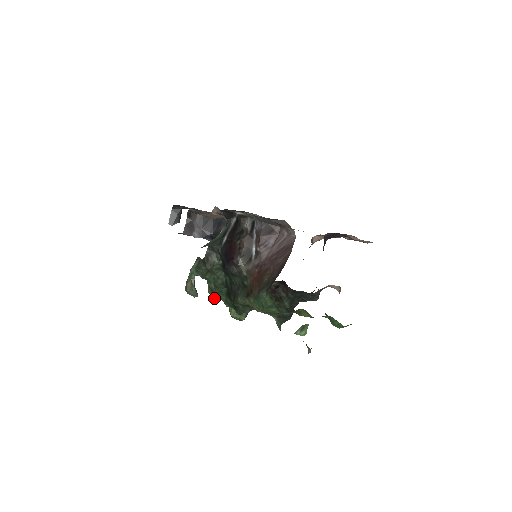
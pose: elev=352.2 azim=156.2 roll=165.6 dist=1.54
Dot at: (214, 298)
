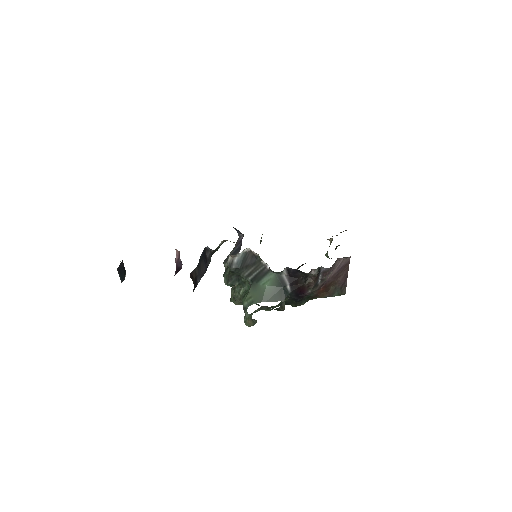
Dot at: occluded
